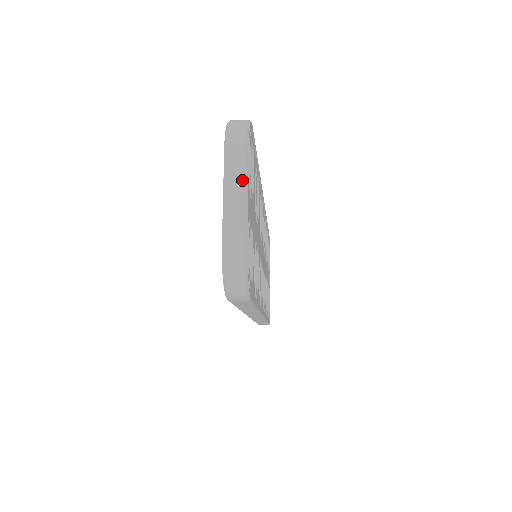
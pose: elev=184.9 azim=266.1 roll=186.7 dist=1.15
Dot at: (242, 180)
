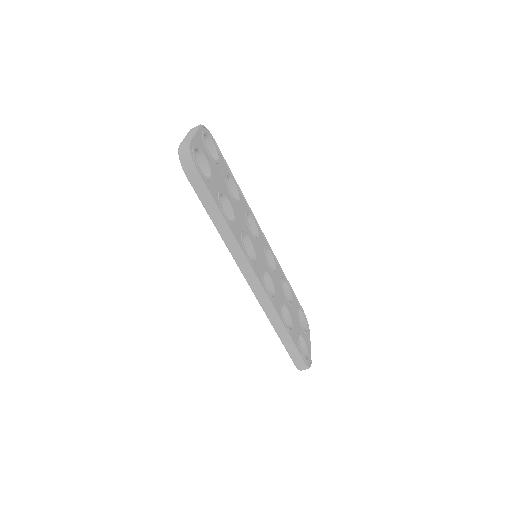
Dot at: (194, 131)
